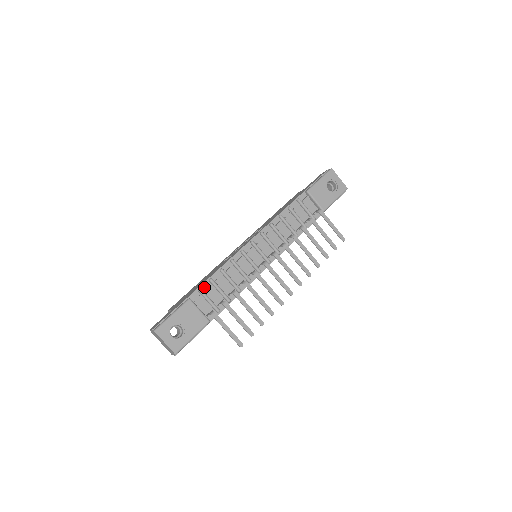
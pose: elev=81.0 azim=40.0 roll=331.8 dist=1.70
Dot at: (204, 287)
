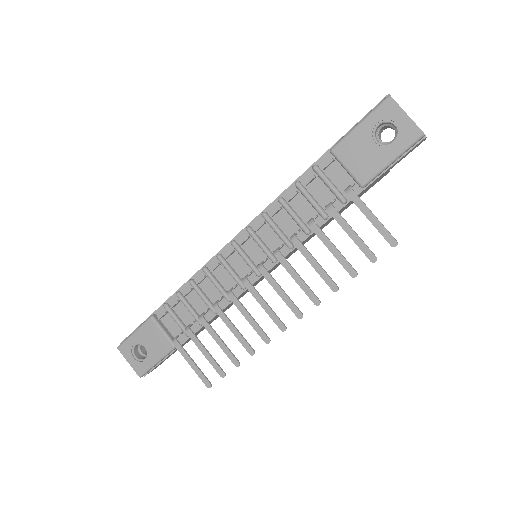
Dot at: (172, 301)
